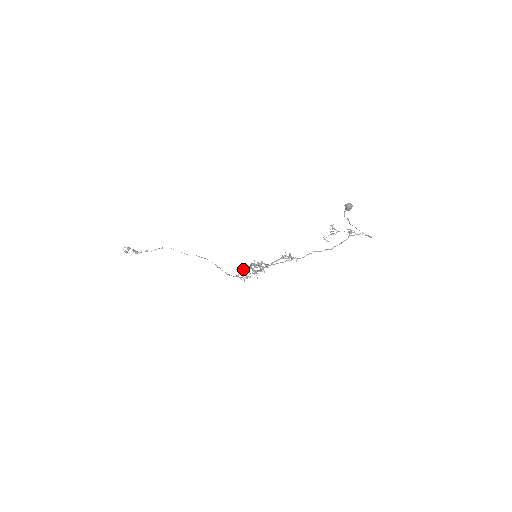
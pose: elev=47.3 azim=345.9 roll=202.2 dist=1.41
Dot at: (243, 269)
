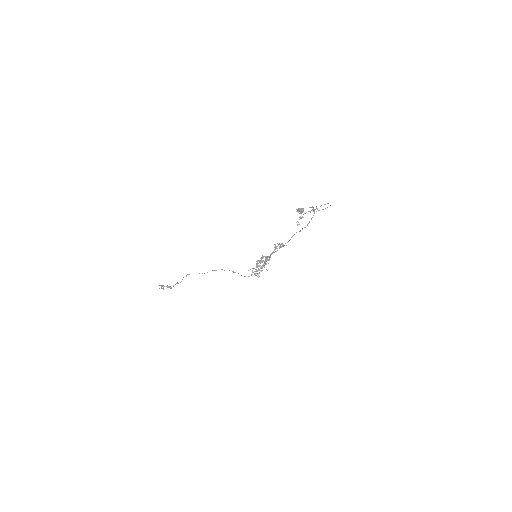
Dot at: occluded
